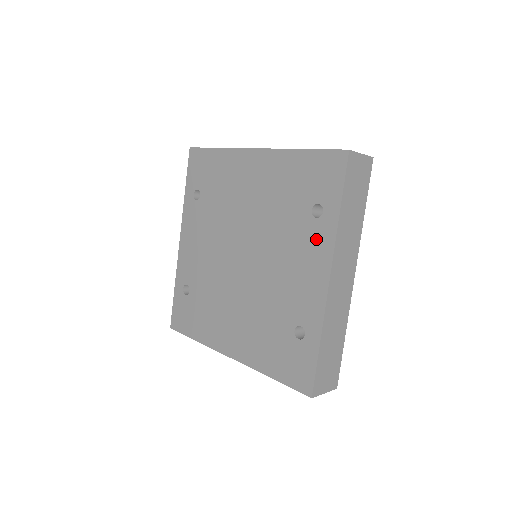
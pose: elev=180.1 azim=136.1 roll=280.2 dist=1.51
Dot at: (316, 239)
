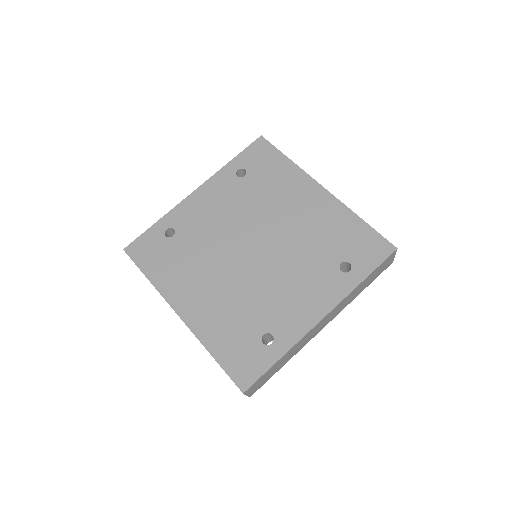
Dot at: (331, 285)
